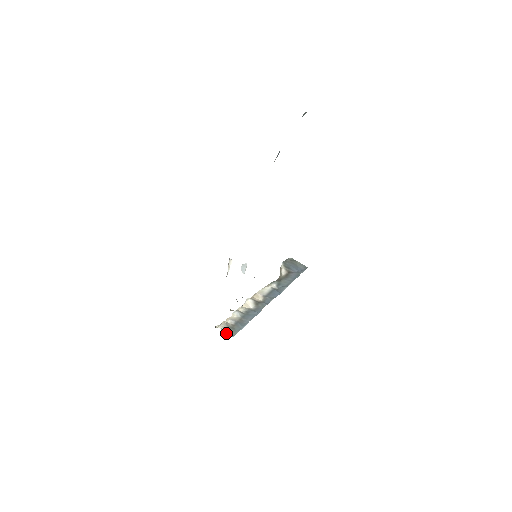
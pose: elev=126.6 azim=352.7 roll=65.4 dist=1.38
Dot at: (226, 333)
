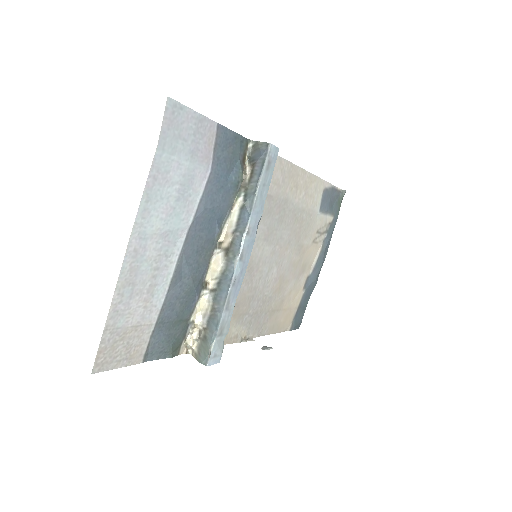
Dot at: (198, 359)
